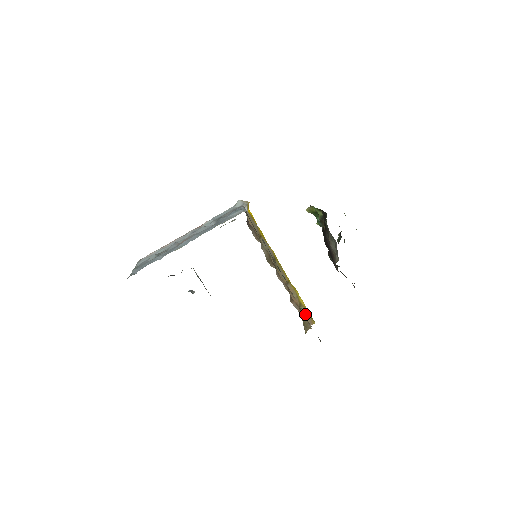
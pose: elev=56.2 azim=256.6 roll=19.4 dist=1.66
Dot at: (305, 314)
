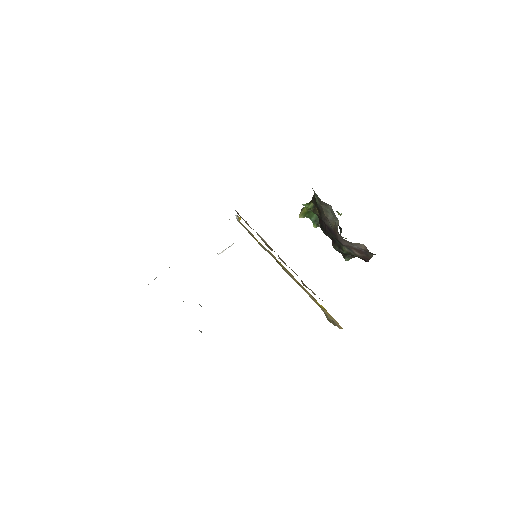
Dot at: occluded
